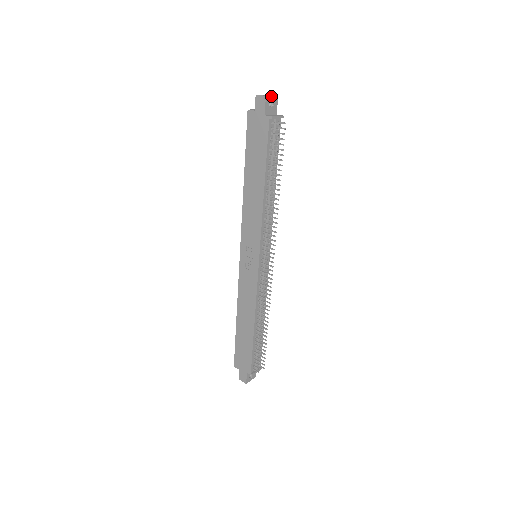
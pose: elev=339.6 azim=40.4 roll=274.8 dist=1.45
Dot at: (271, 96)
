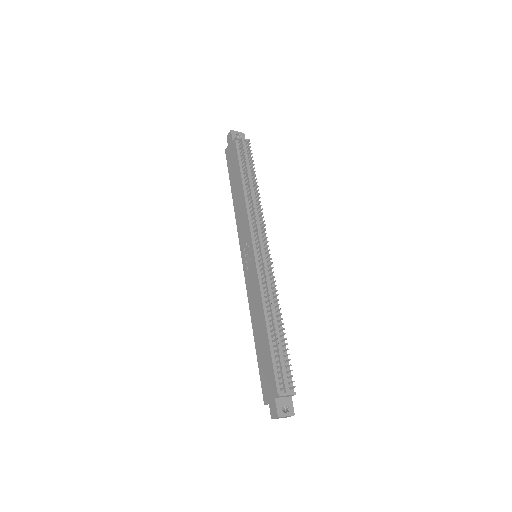
Dot at: (237, 132)
